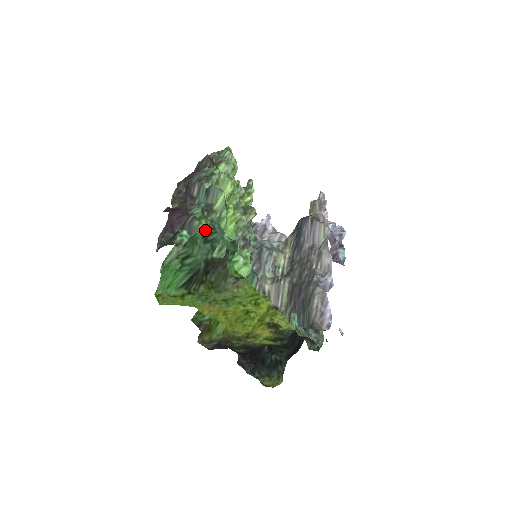
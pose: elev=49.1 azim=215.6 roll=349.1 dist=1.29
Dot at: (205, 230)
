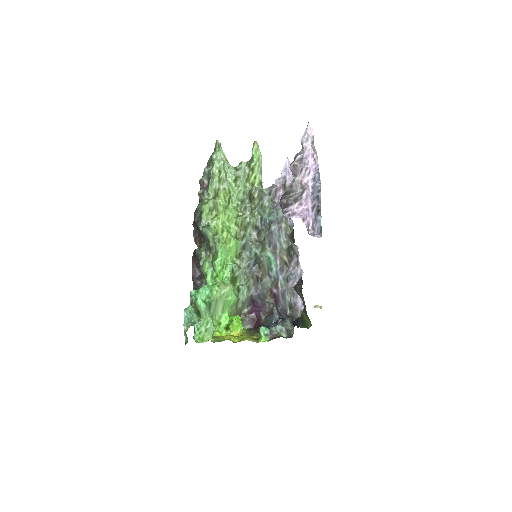
Dot at: occluded
